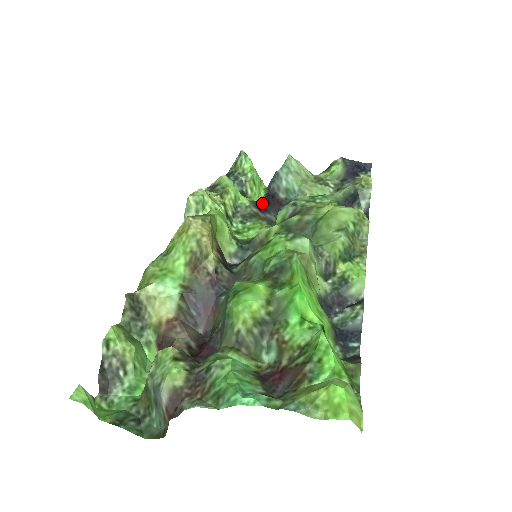
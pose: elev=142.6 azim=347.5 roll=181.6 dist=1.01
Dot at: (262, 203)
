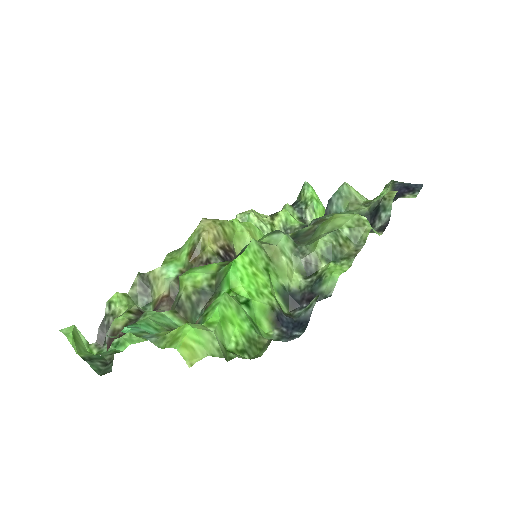
Dot at: occluded
